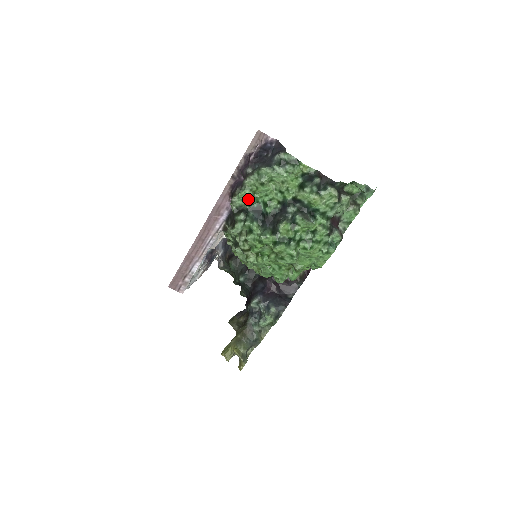
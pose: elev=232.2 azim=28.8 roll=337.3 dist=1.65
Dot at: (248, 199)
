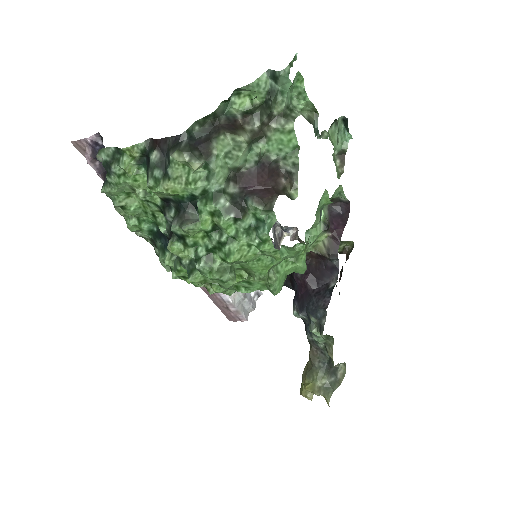
Dot at: (140, 229)
